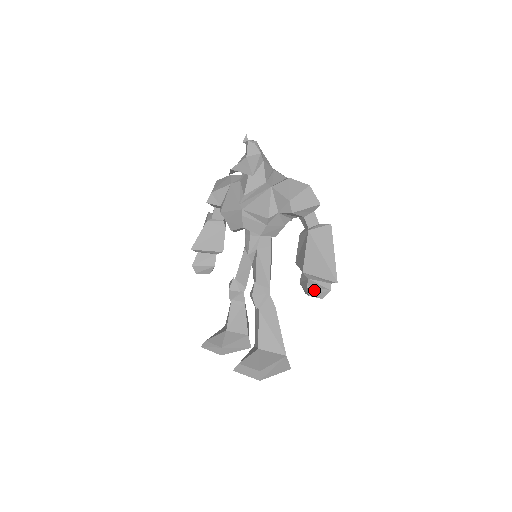
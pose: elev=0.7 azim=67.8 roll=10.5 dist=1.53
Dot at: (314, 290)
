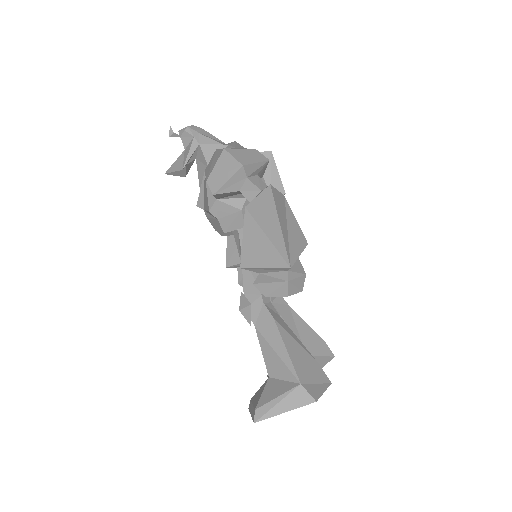
Dot at: (266, 287)
